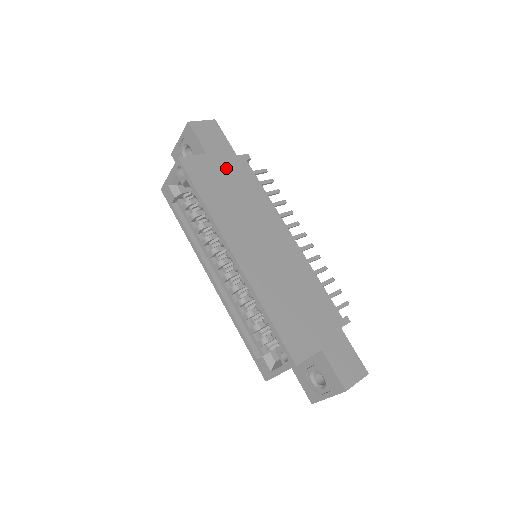
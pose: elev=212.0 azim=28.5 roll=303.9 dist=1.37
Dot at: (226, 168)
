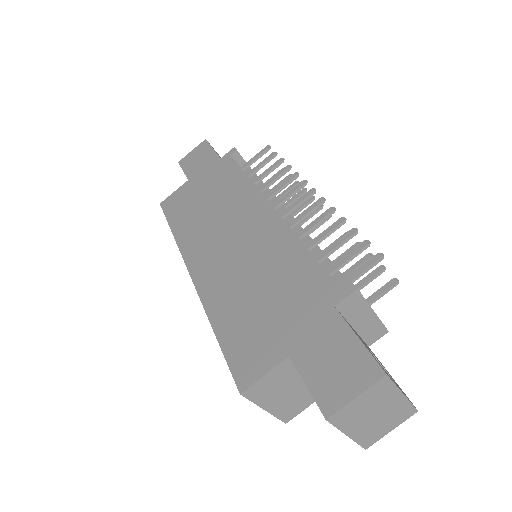
Dot at: (205, 181)
